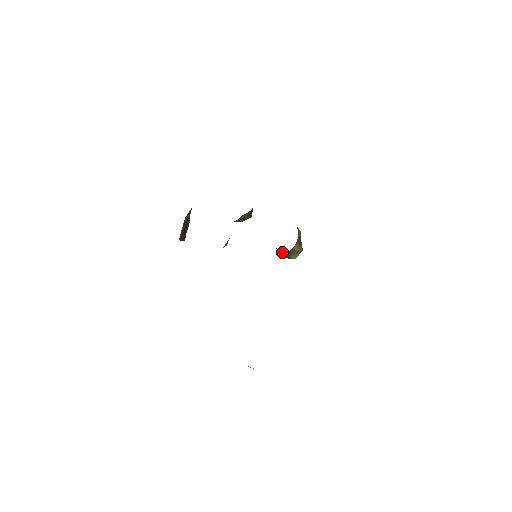
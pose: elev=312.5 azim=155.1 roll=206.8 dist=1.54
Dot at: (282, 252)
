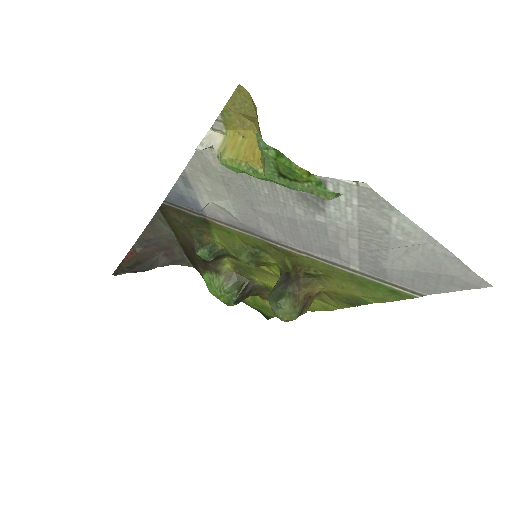
Dot at: (286, 282)
